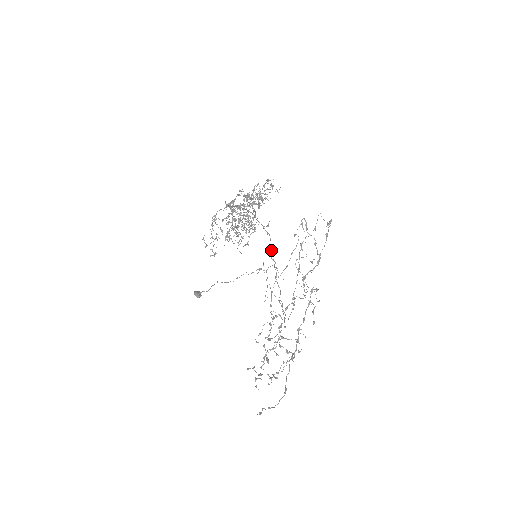
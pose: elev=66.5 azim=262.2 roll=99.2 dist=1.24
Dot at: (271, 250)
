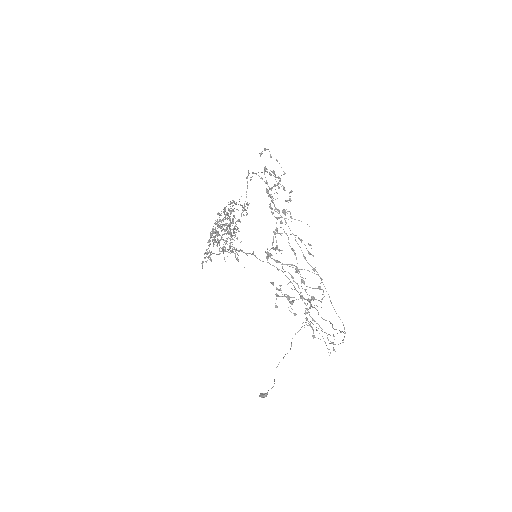
Dot at: (294, 287)
